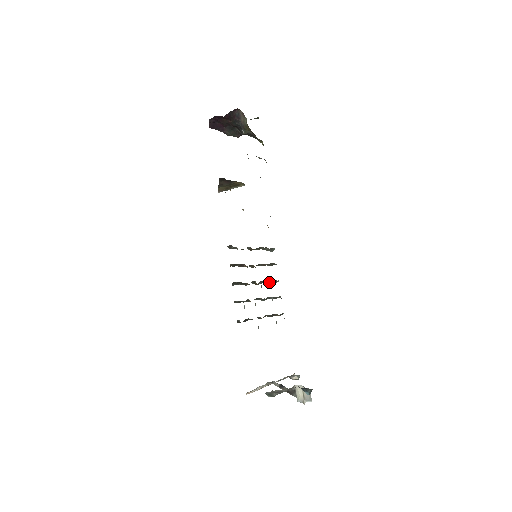
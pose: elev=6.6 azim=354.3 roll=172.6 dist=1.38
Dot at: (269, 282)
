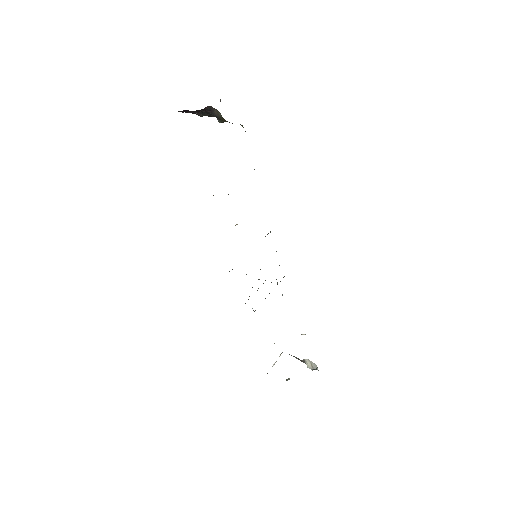
Dot at: occluded
